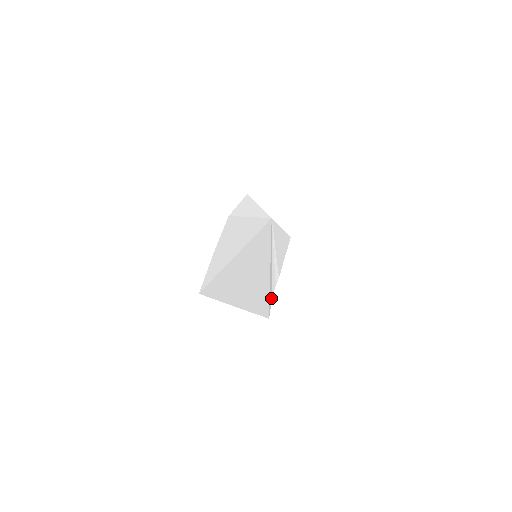
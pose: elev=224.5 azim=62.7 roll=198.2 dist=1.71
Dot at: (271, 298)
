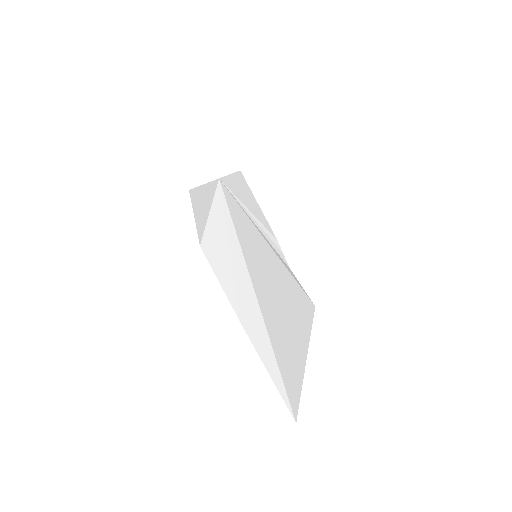
Dot at: (294, 277)
